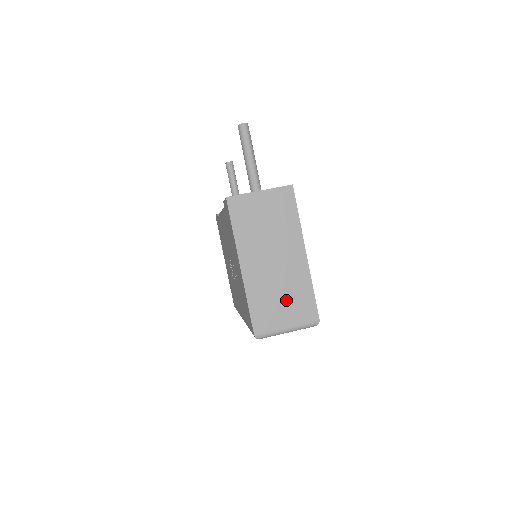
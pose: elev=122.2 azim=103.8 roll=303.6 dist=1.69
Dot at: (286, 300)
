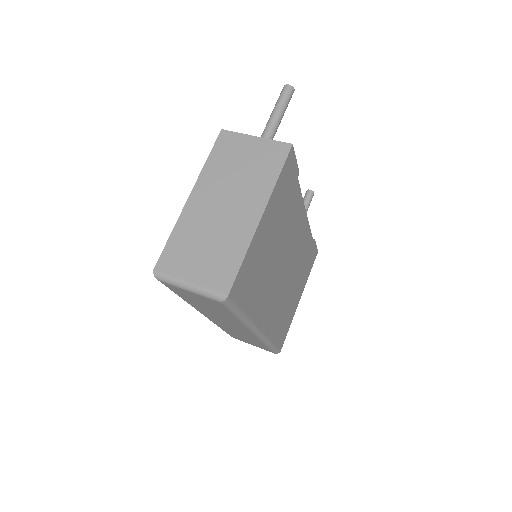
Dot at: (209, 252)
